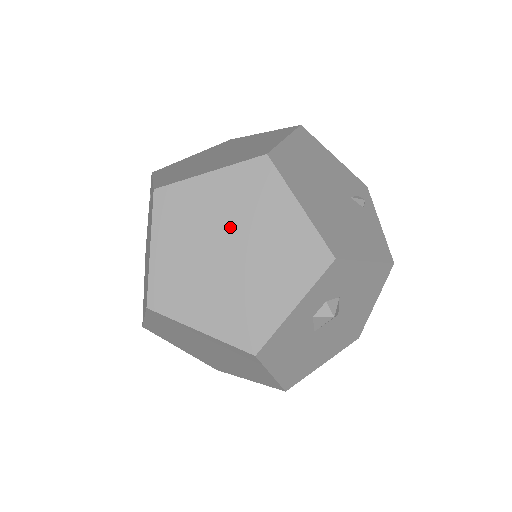
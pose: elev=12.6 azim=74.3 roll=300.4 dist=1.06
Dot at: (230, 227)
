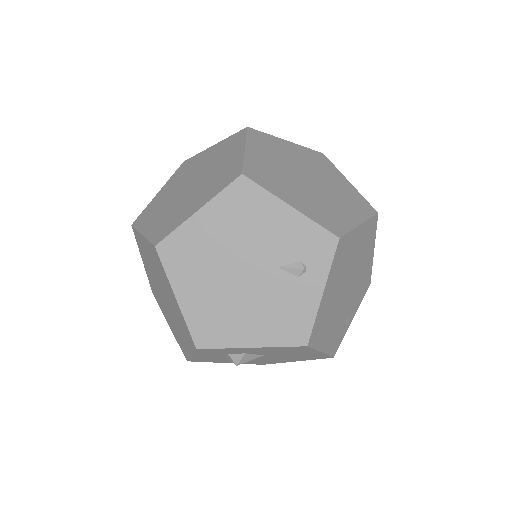
Dot at: (159, 280)
